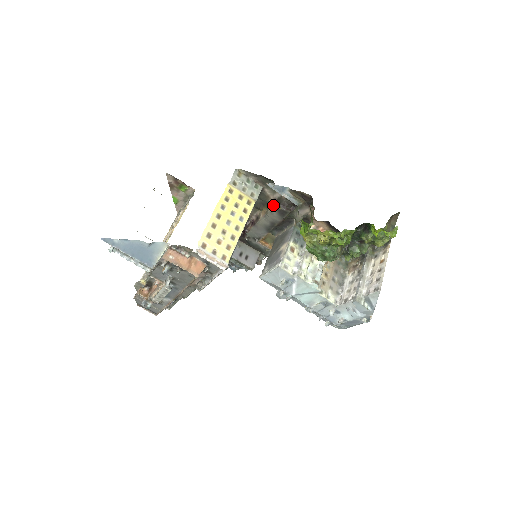
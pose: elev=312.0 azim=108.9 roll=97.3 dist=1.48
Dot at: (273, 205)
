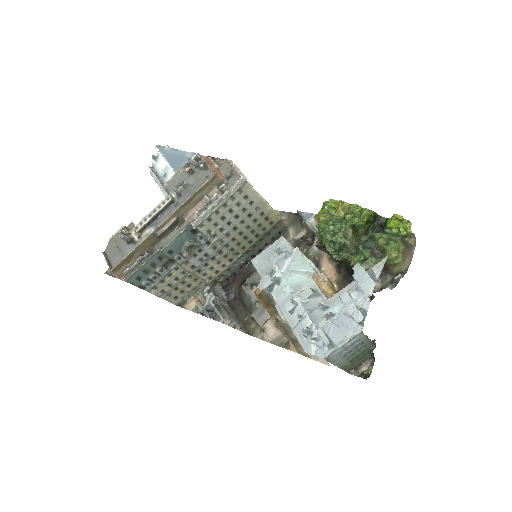
Dot at: (292, 239)
